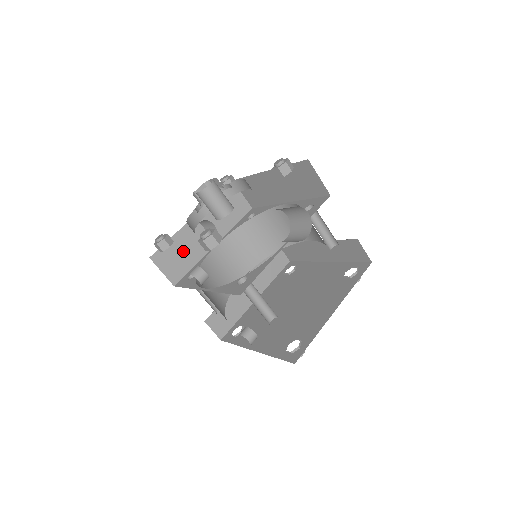
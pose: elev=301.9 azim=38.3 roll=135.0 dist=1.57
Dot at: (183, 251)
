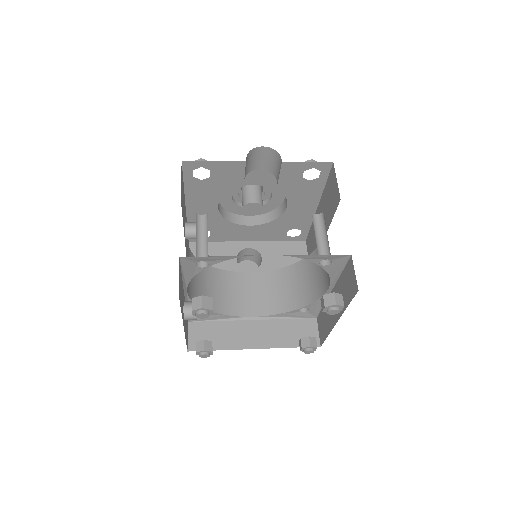
Dot at: occluded
